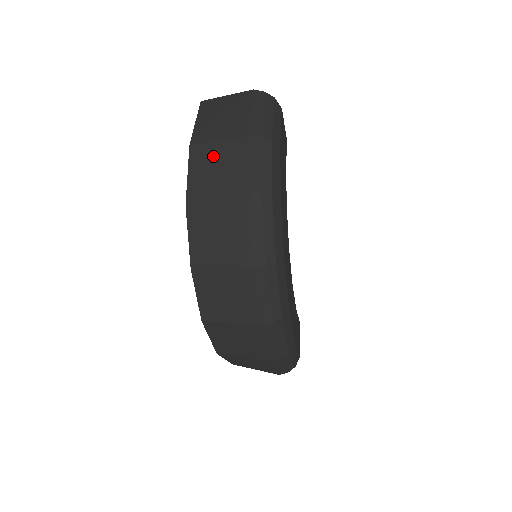
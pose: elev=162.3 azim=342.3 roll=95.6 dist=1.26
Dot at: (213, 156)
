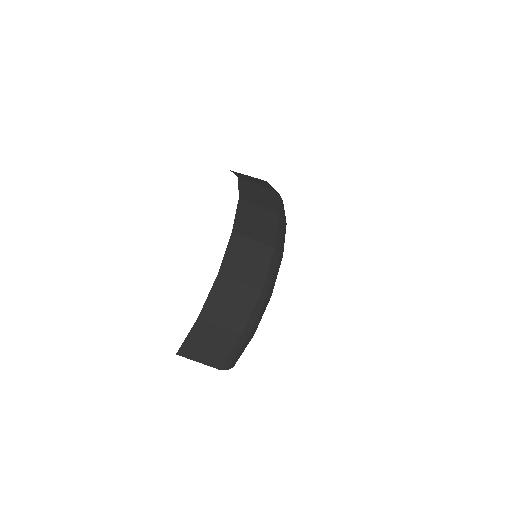
Dot at: (254, 188)
